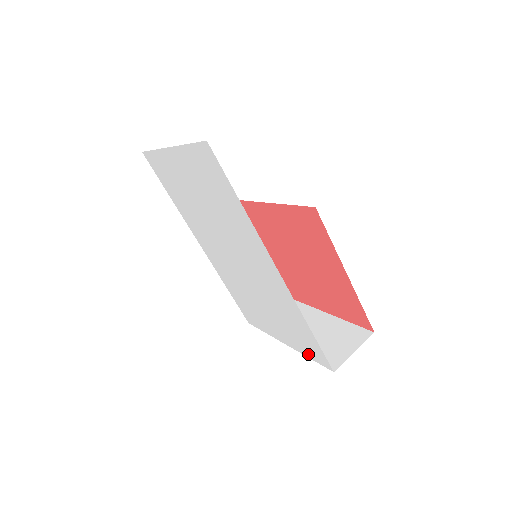
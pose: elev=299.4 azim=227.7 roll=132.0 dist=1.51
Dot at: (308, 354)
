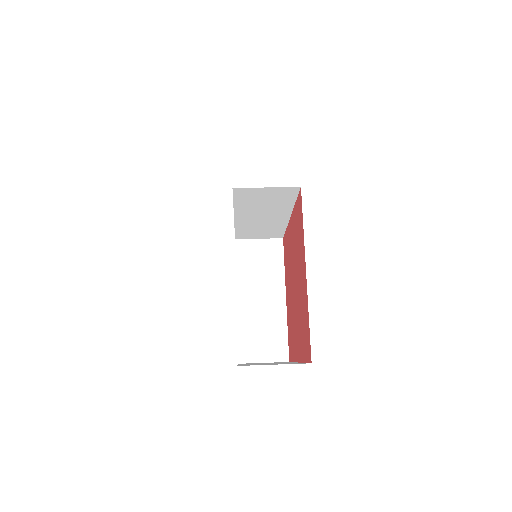
Dot at: occluded
